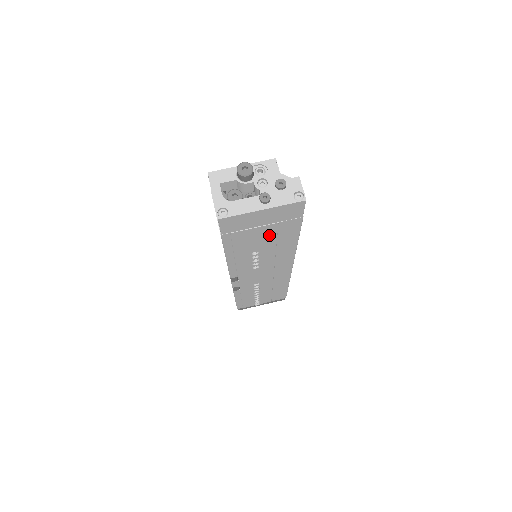
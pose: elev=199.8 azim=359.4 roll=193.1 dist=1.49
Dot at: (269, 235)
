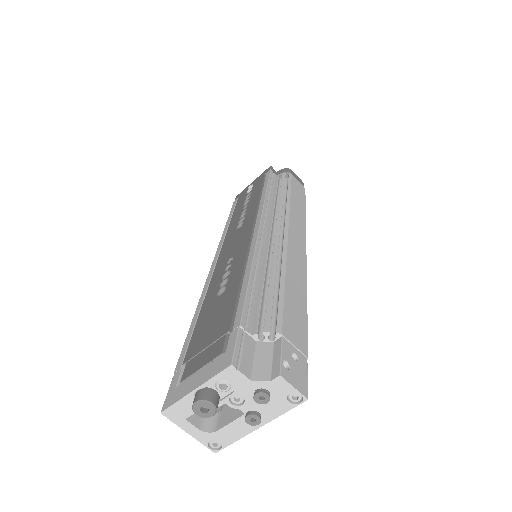
Dot at: occluded
